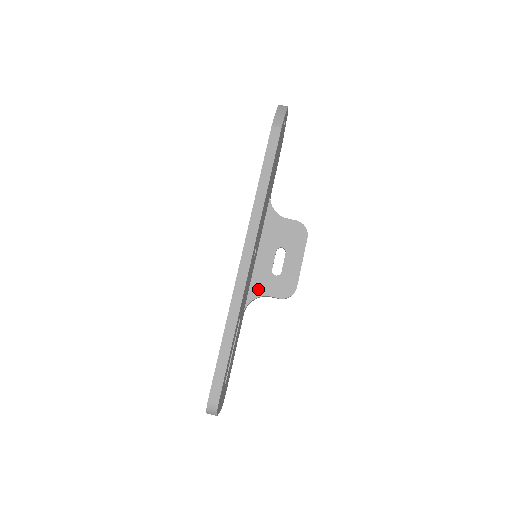
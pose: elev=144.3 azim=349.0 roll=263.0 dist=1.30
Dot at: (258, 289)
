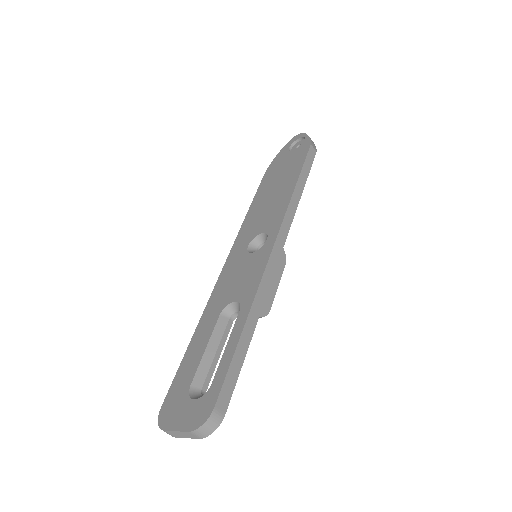
Dot at: occluded
